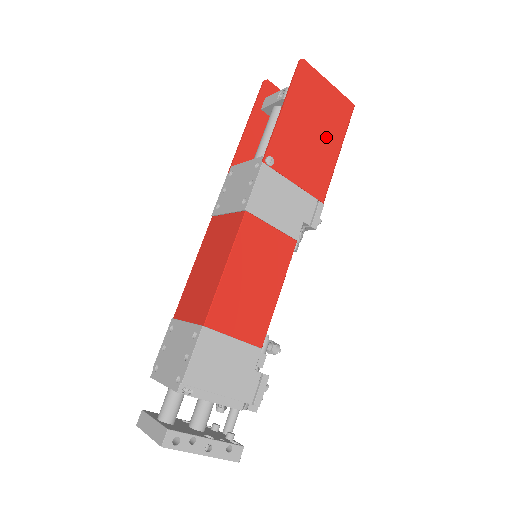
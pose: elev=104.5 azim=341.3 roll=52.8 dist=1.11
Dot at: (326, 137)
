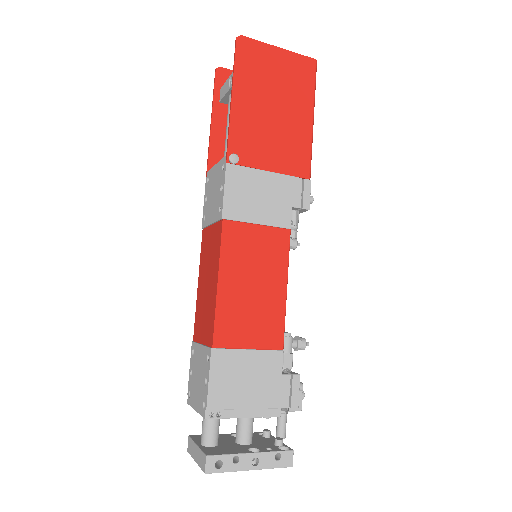
Dot at: (292, 108)
